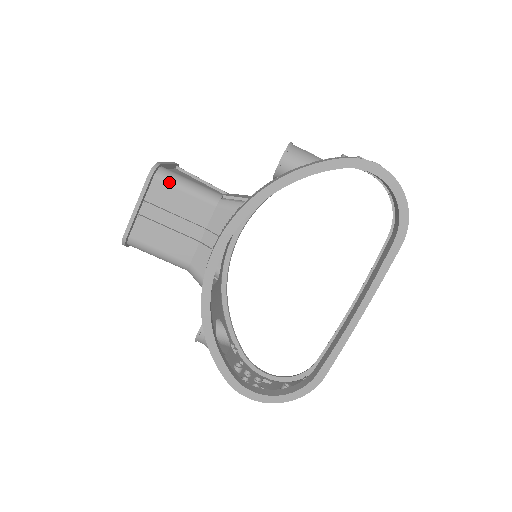
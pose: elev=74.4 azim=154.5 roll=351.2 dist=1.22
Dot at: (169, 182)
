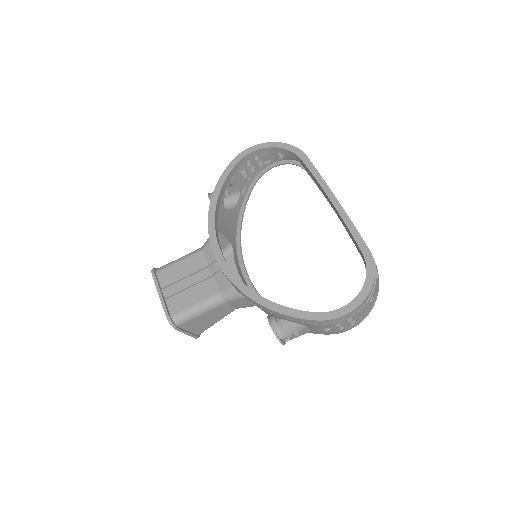
Dot at: (166, 267)
